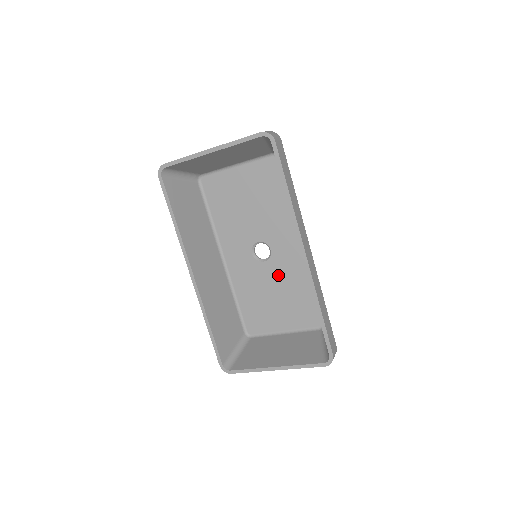
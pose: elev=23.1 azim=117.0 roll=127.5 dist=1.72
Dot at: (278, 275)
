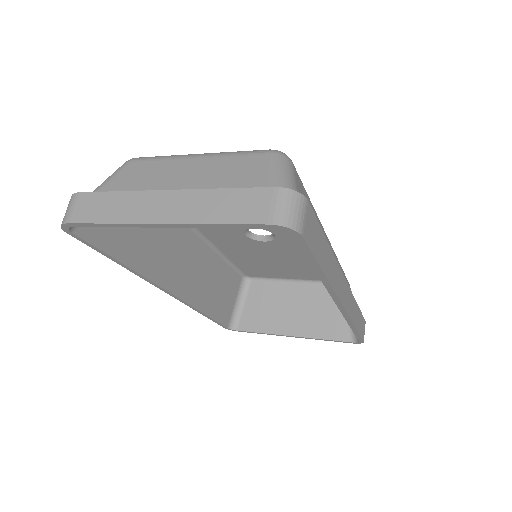
Dot at: (286, 251)
